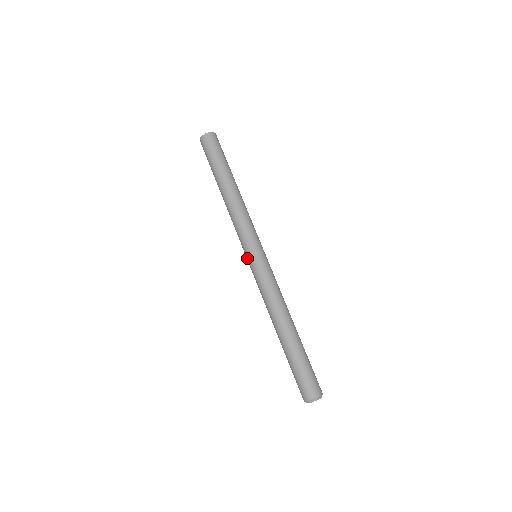
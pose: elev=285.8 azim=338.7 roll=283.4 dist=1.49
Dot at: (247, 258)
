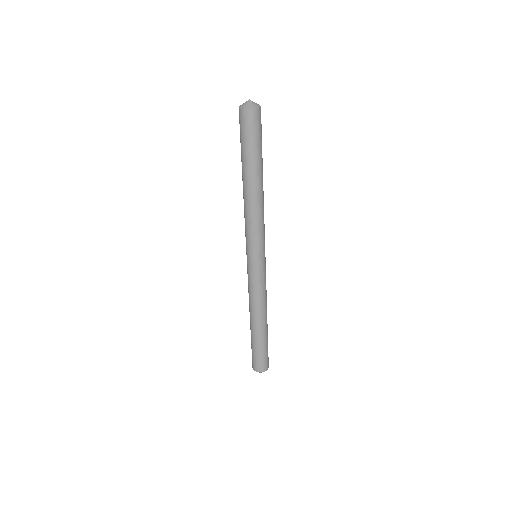
Dot at: occluded
